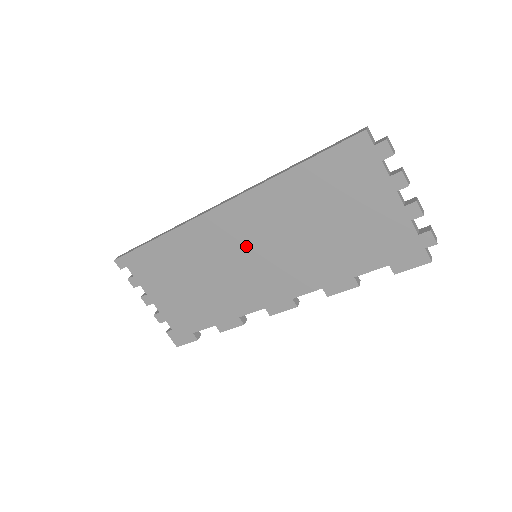
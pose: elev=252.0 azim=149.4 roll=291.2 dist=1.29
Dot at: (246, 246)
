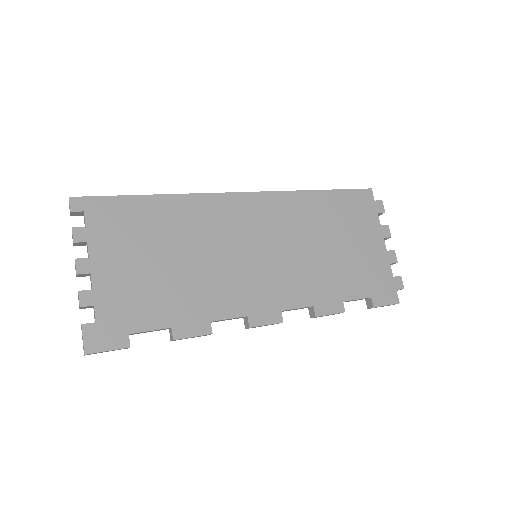
Dot at: (255, 239)
